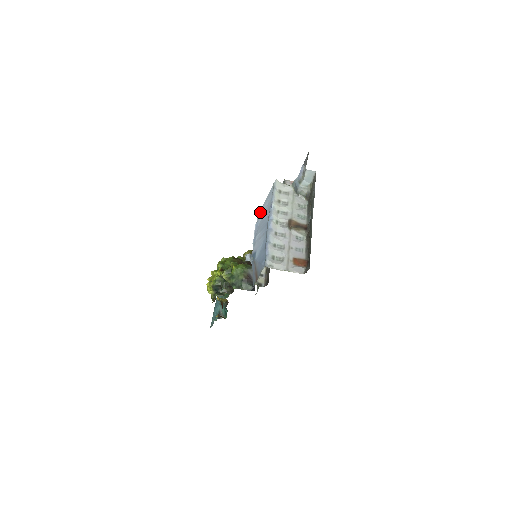
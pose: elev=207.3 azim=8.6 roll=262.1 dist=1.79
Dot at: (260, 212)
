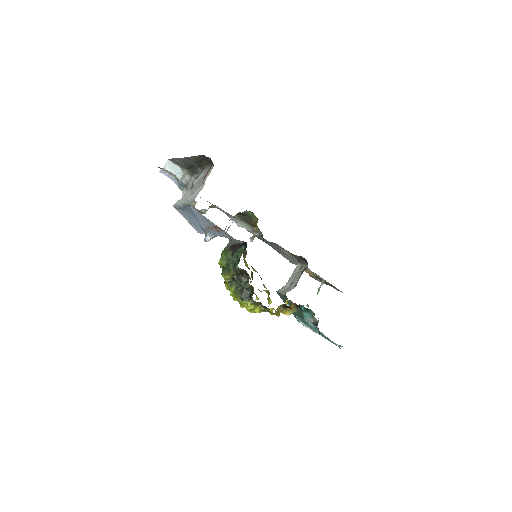
Dot at: occluded
